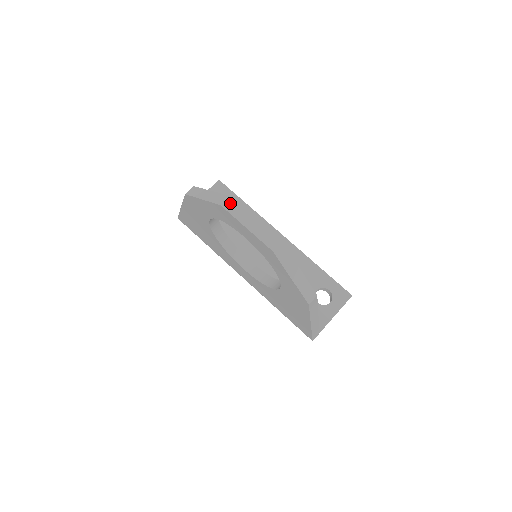
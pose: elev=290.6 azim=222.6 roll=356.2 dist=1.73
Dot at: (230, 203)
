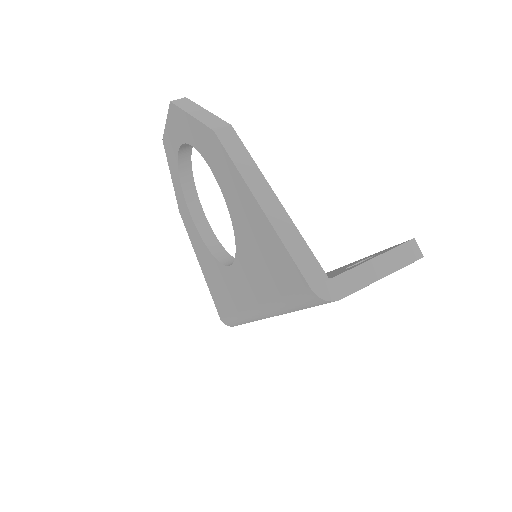
Dot at: occluded
